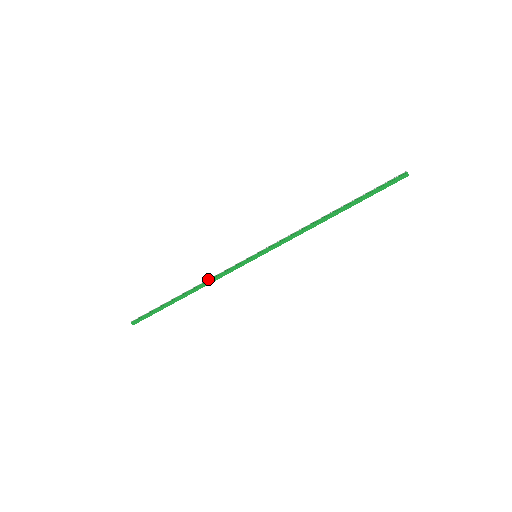
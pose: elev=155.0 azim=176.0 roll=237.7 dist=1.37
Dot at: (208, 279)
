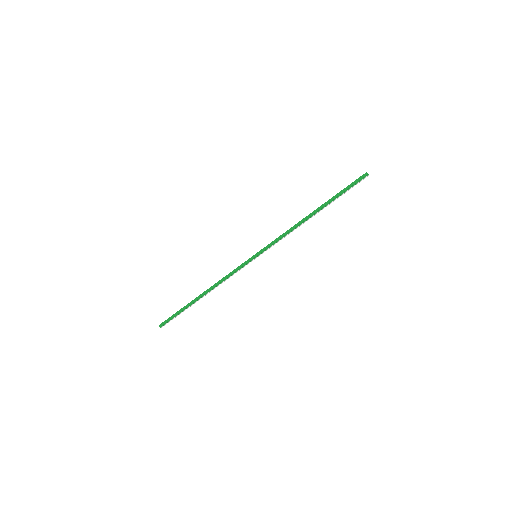
Dot at: (220, 280)
